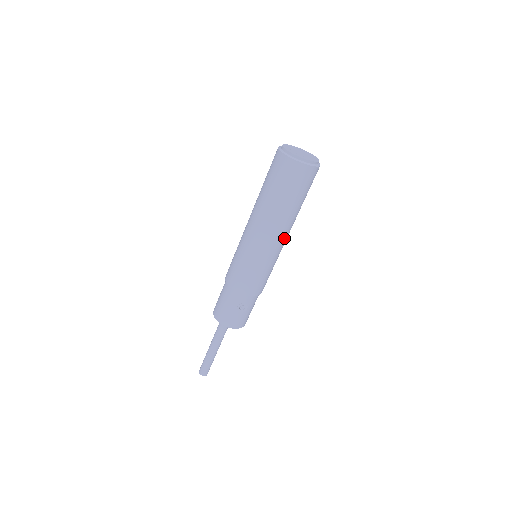
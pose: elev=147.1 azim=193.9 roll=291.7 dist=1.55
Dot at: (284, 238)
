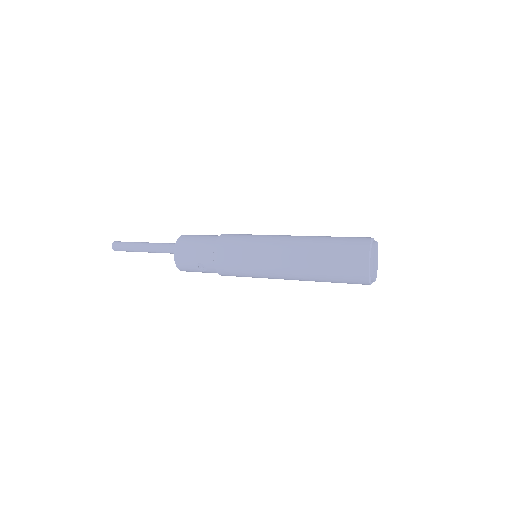
Dot at: (288, 279)
